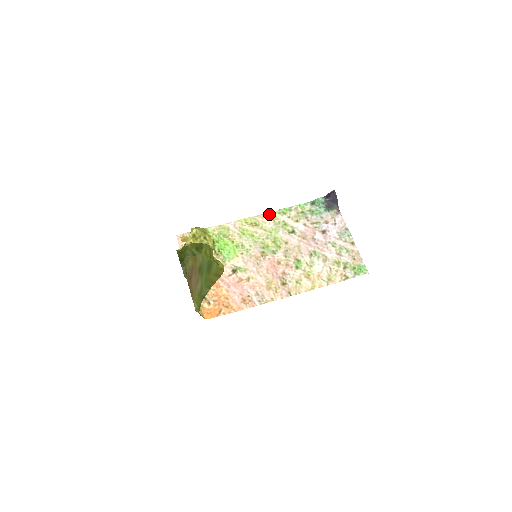
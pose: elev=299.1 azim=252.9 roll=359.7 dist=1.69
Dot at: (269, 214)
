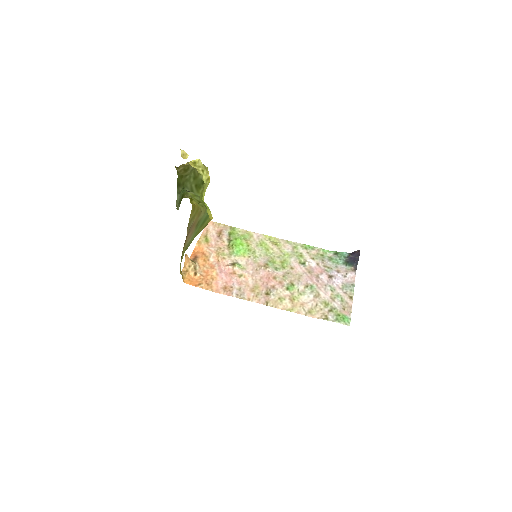
Dot at: (293, 243)
